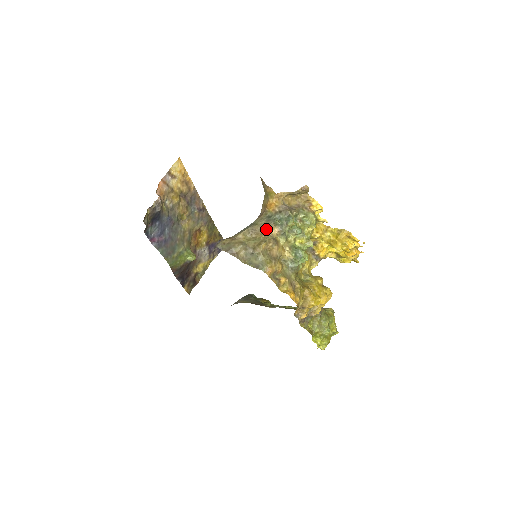
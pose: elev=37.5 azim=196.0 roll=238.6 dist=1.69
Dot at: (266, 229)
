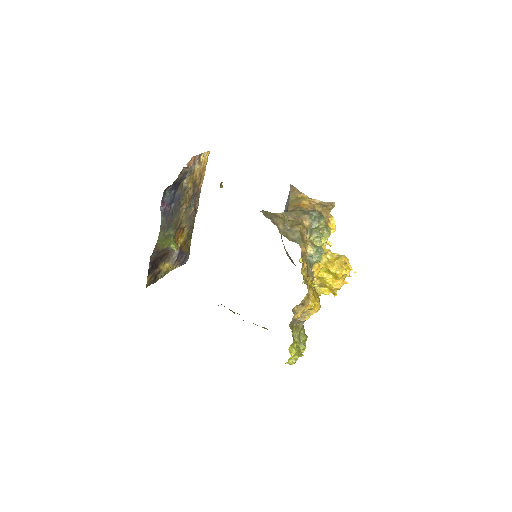
Dot at: (301, 218)
